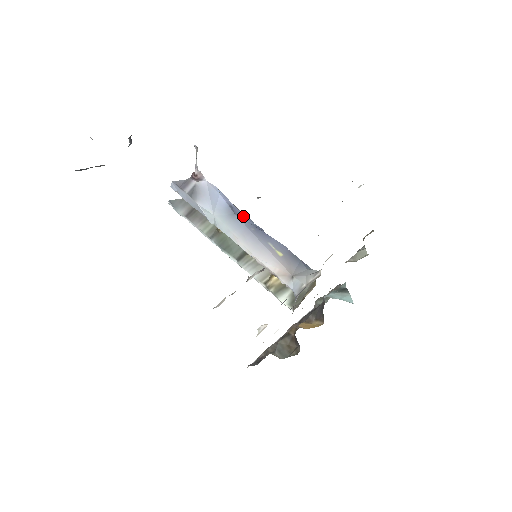
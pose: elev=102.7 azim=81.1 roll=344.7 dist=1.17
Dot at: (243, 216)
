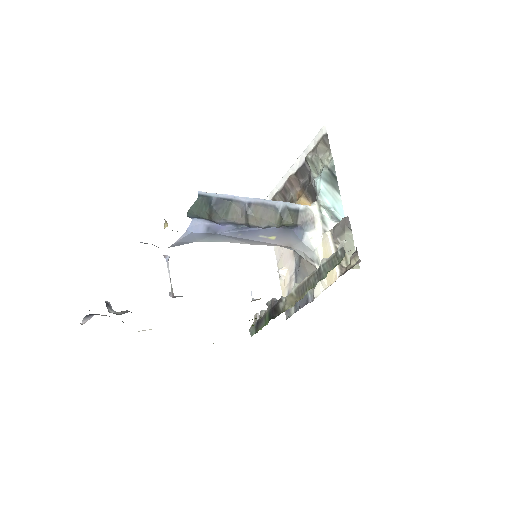
Dot at: (224, 229)
